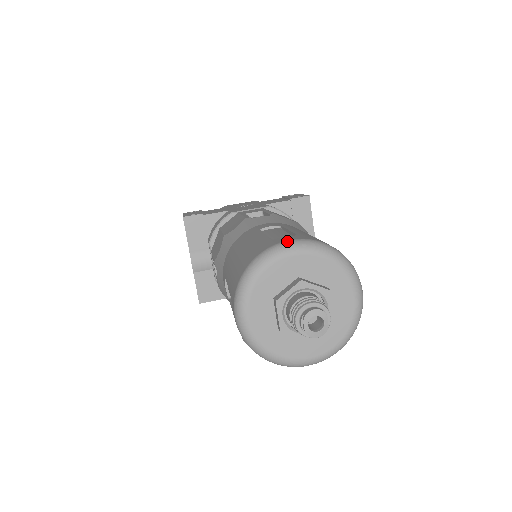
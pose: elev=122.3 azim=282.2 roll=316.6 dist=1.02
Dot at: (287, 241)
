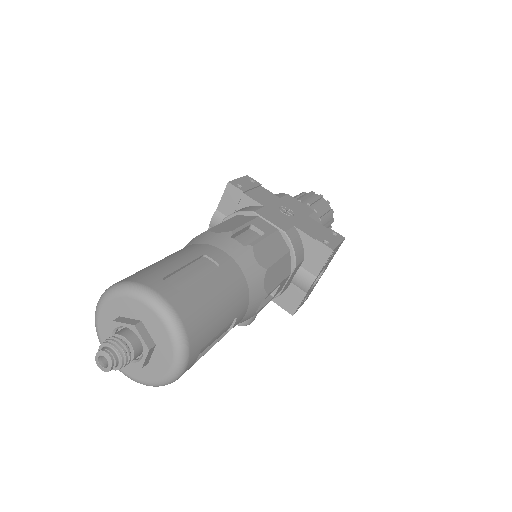
Dot at: (154, 292)
